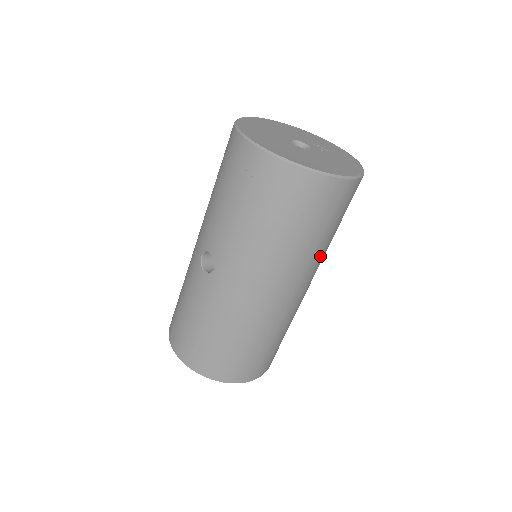
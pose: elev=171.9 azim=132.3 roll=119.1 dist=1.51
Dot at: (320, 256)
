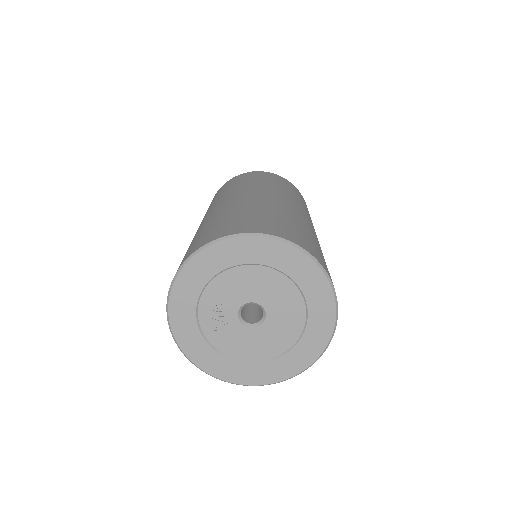
Dot at: occluded
